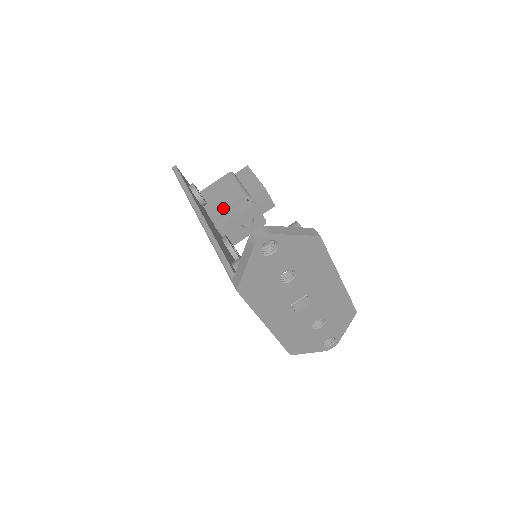
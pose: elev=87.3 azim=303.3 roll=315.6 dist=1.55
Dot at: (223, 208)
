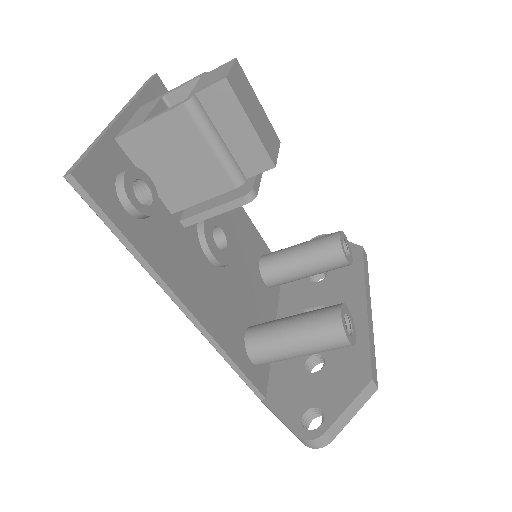
Dot at: (192, 199)
